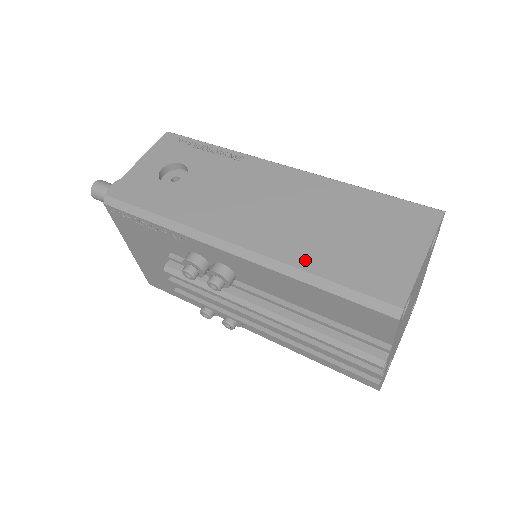
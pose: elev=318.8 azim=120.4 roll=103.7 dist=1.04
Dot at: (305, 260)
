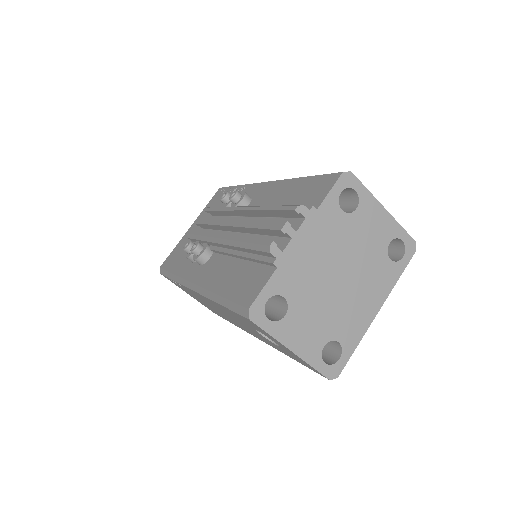
Dot at: occluded
